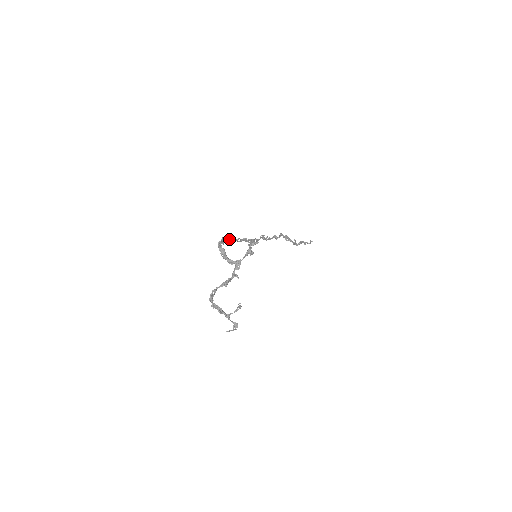
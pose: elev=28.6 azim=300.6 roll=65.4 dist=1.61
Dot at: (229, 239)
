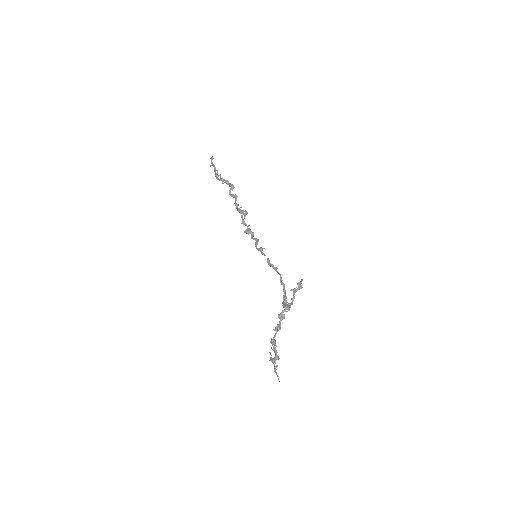
Dot at: (273, 265)
